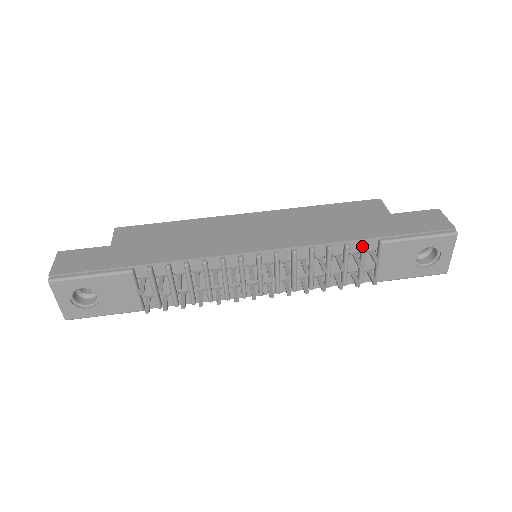
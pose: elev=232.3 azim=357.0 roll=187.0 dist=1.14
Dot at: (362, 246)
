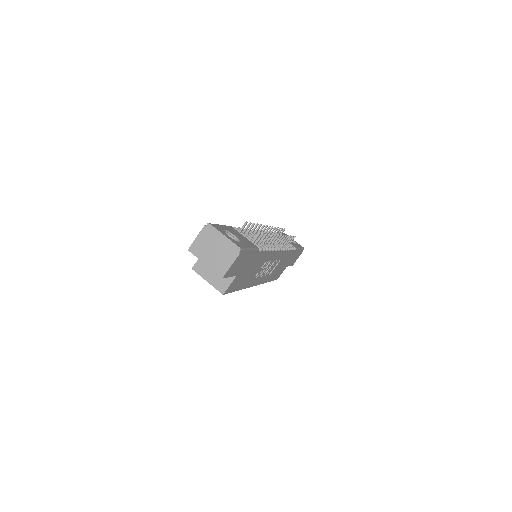
Dot at: occluded
